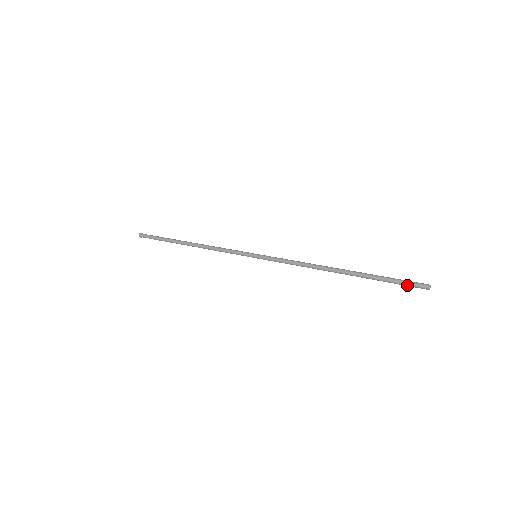
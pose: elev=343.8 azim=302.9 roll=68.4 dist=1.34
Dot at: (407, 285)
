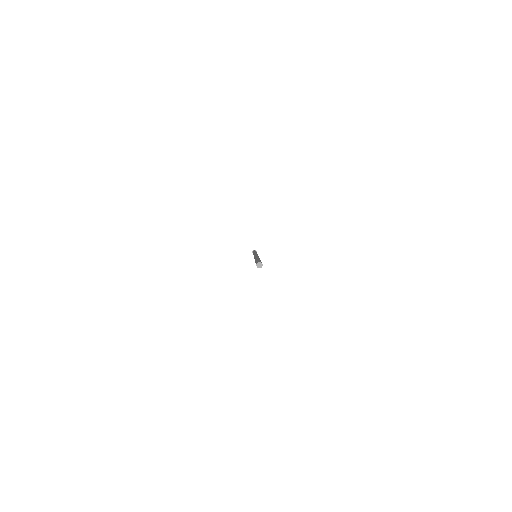
Dot at: occluded
